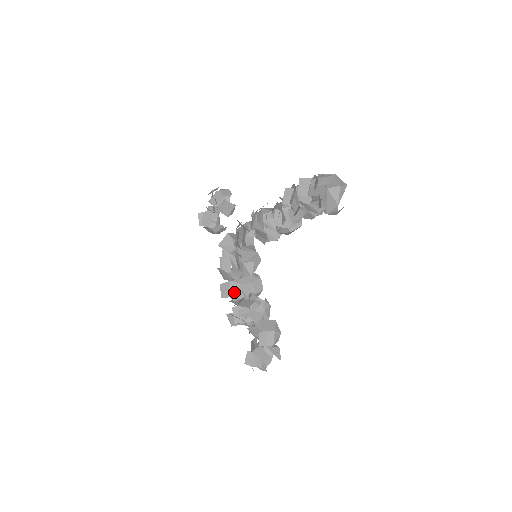
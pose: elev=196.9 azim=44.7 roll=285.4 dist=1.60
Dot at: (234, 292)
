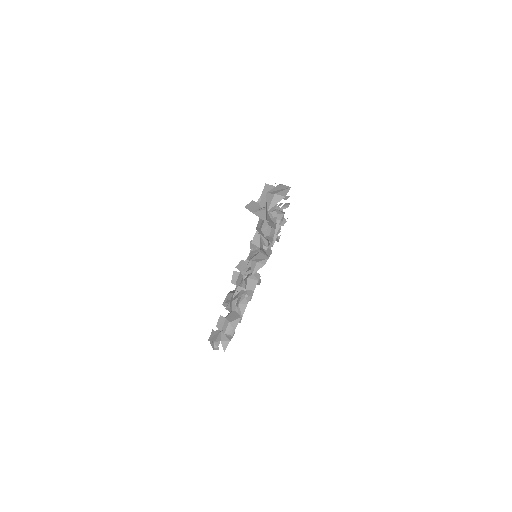
Dot at: (239, 282)
